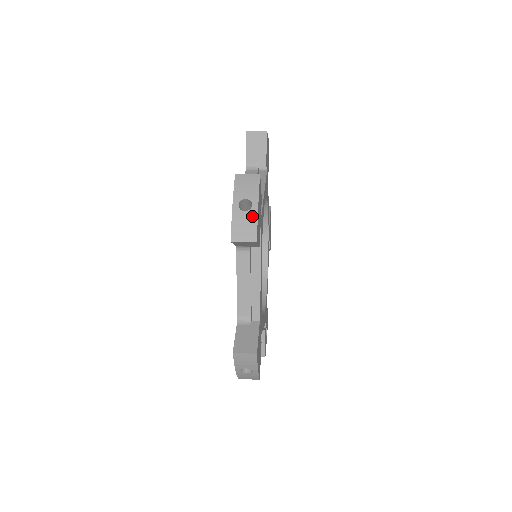
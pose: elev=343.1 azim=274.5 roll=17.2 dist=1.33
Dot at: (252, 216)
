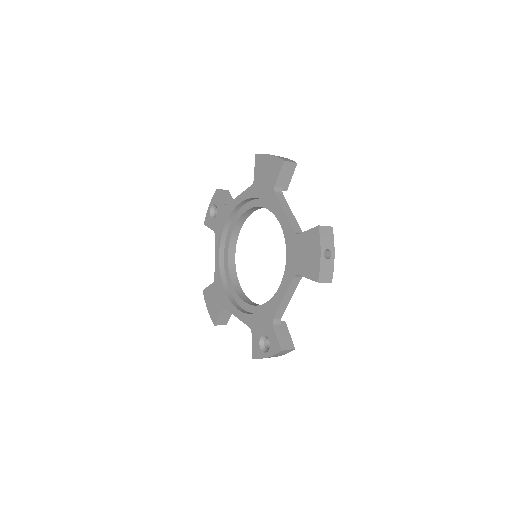
Dot at: occluded
